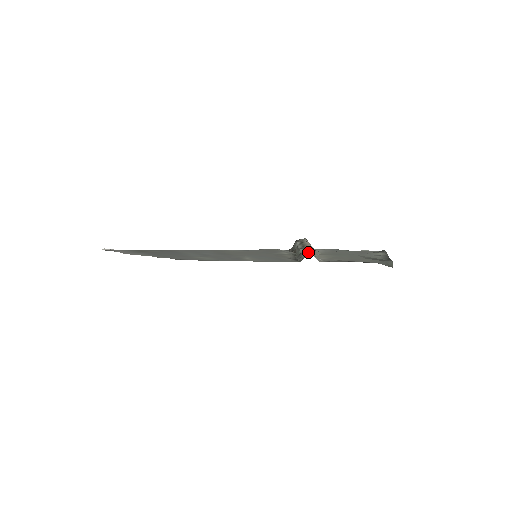
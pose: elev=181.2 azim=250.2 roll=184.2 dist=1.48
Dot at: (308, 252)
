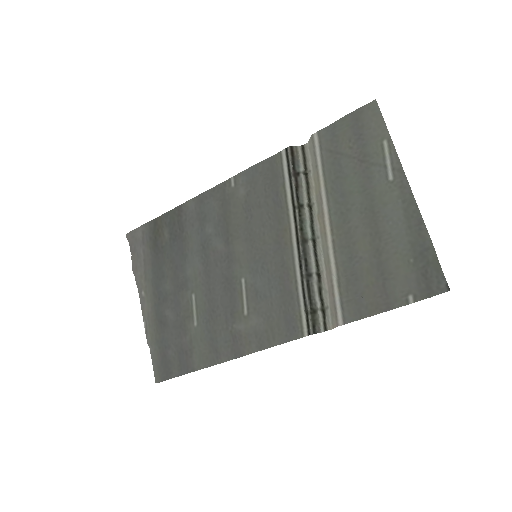
Dot at: (322, 286)
